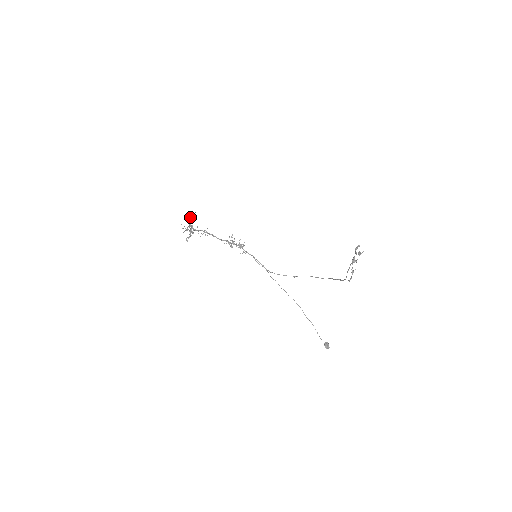
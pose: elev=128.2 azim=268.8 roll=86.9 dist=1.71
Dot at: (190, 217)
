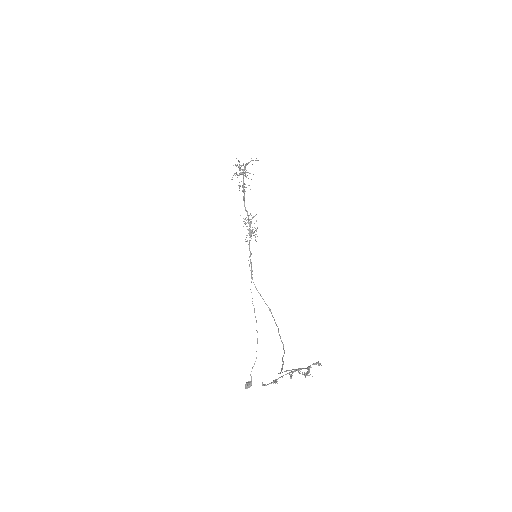
Dot at: occluded
